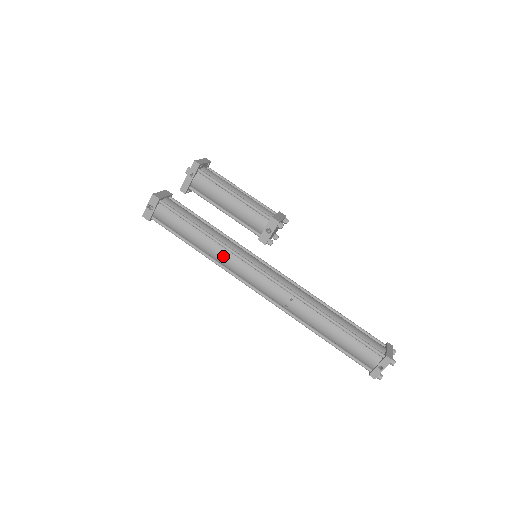
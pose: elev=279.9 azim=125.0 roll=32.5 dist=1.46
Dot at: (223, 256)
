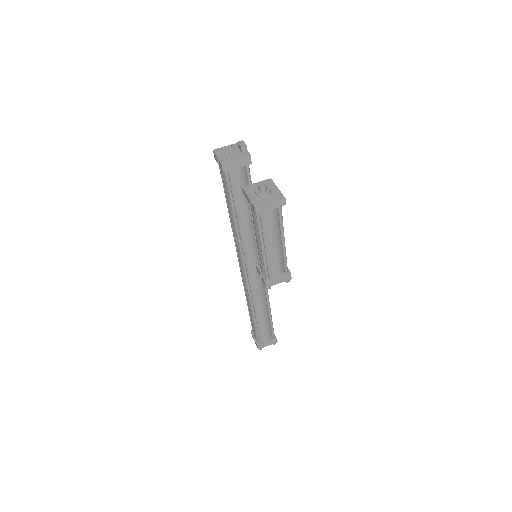
Dot at: (234, 235)
